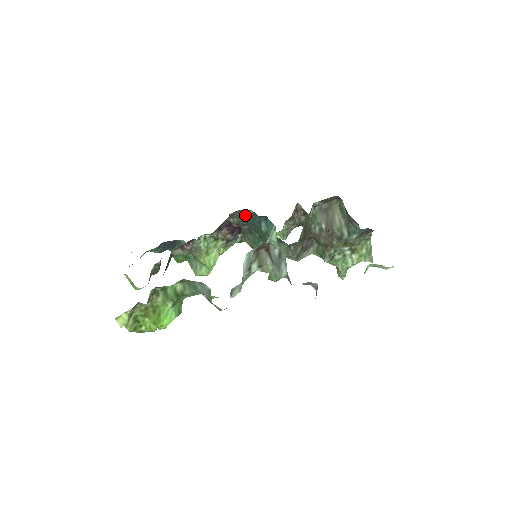
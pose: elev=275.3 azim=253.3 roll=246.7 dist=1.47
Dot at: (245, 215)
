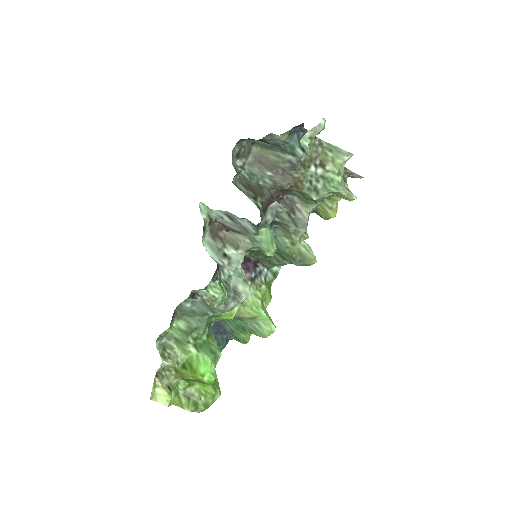
Dot at: occluded
